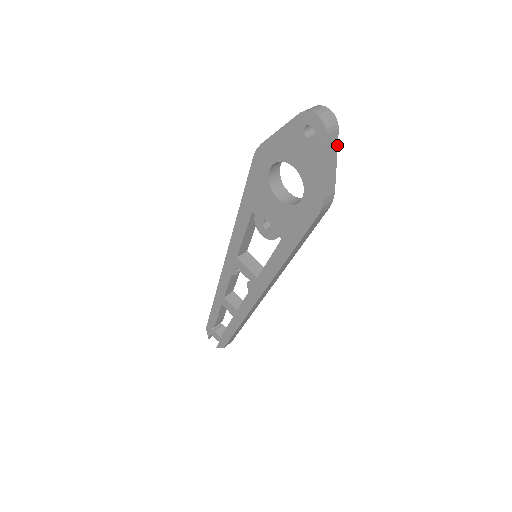
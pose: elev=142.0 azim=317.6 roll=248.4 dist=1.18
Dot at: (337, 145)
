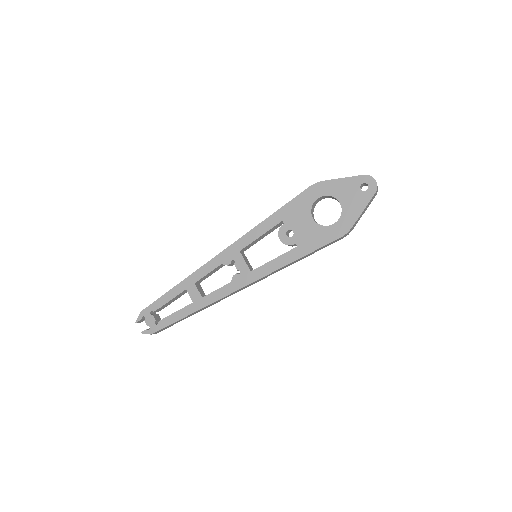
Dot at: (370, 203)
